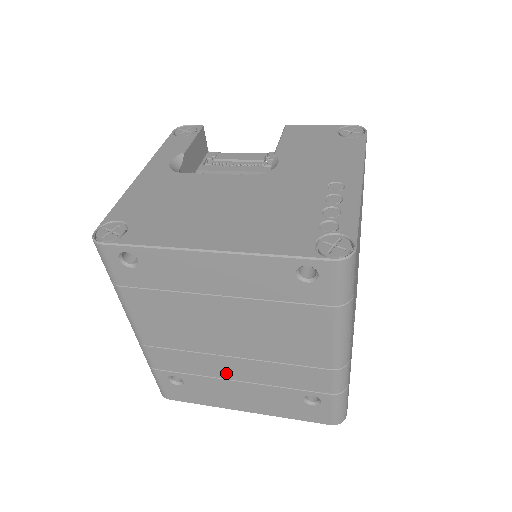
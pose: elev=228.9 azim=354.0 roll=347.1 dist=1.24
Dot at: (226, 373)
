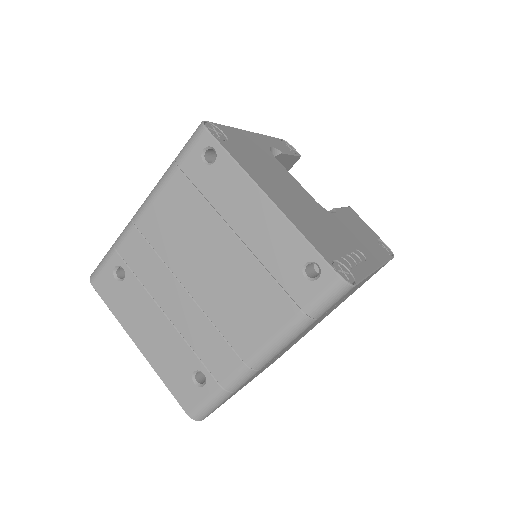
Dot at: (165, 300)
